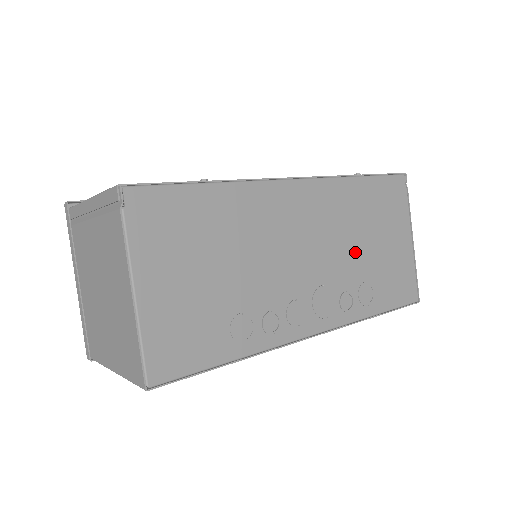
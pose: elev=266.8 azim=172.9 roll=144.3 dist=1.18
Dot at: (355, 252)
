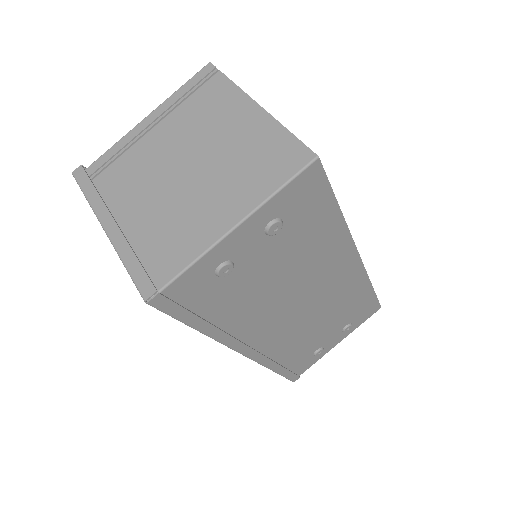
Dot at: occluded
